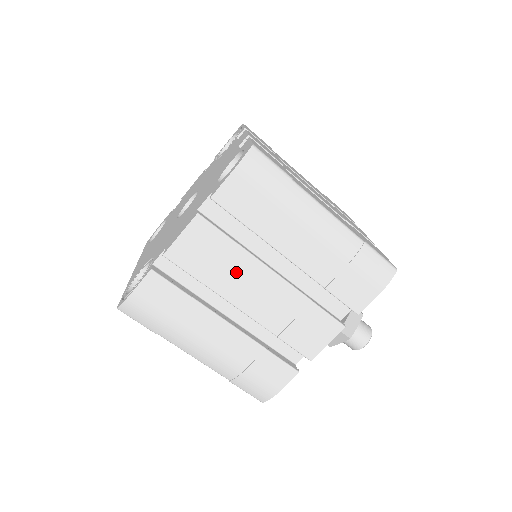
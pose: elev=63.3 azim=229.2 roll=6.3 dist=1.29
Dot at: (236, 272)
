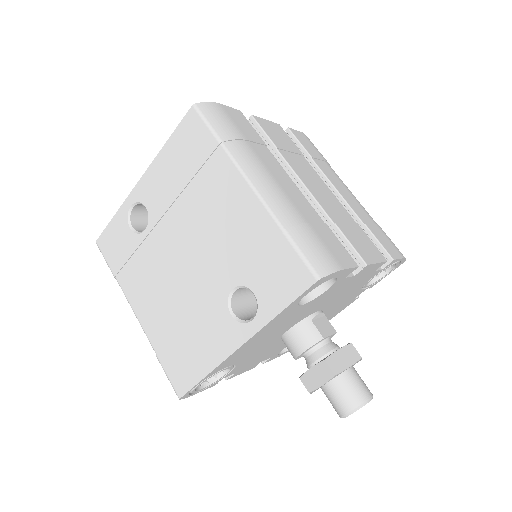
Dot at: (301, 164)
